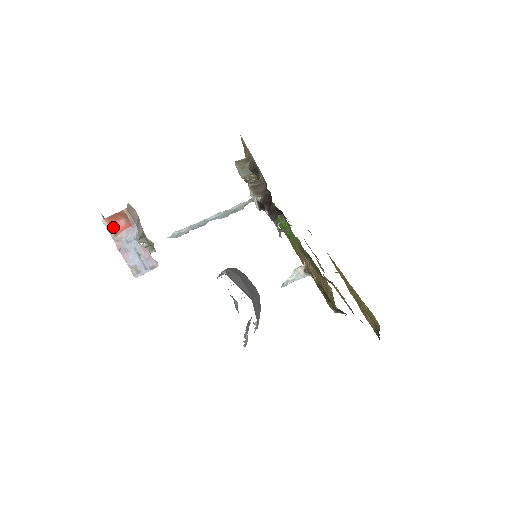
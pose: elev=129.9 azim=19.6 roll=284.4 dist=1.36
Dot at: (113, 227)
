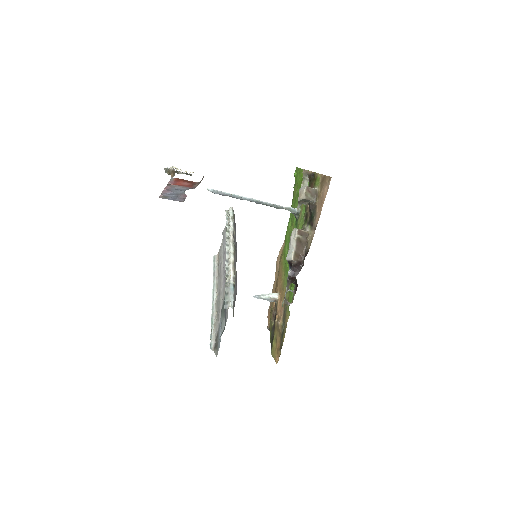
Dot at: (176, 182)
